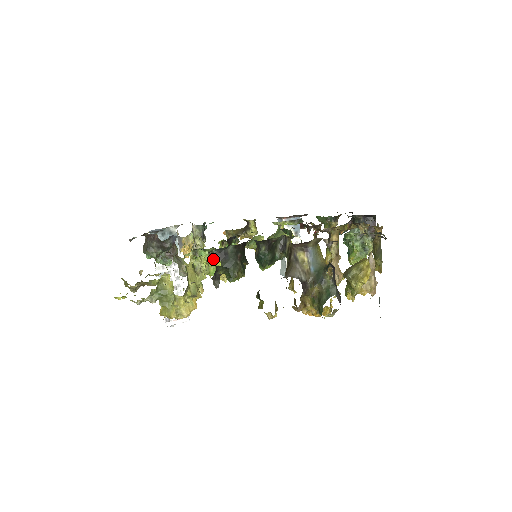
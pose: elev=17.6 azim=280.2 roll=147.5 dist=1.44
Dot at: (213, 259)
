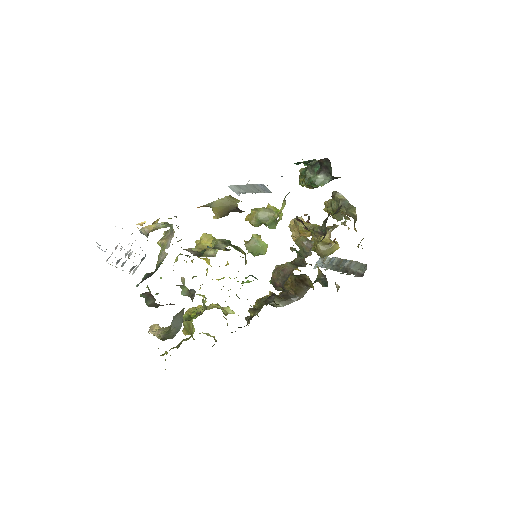
Dot at: occluded
